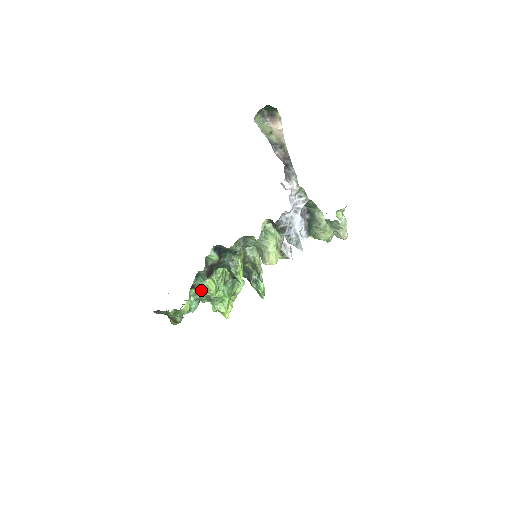
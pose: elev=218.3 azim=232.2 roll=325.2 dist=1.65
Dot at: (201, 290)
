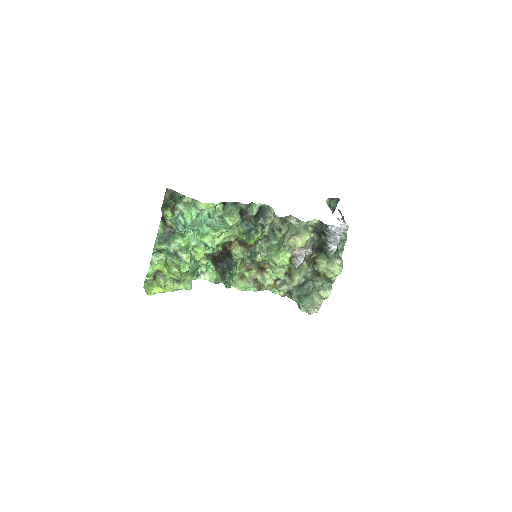
Dot at: (225, 213)
